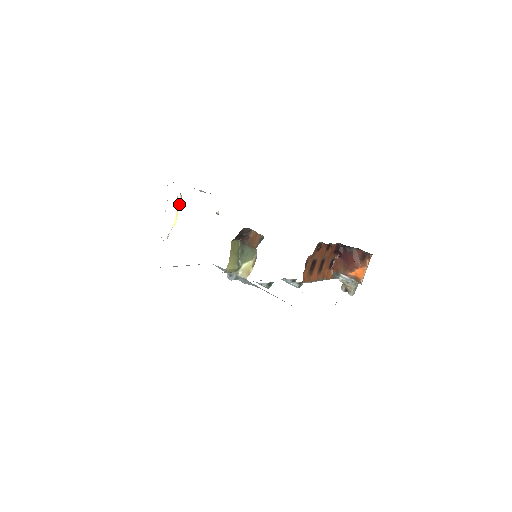
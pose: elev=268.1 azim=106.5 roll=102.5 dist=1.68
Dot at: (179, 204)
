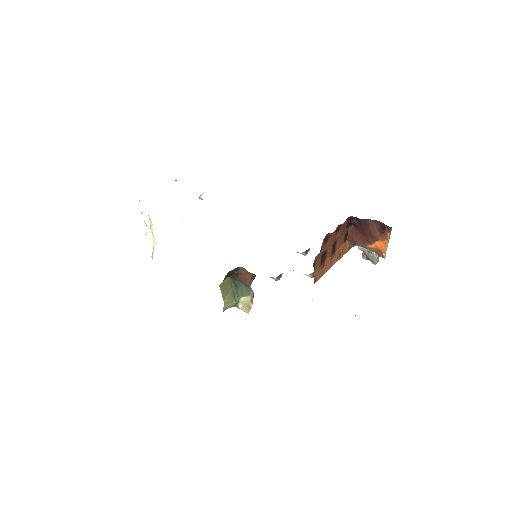
Dot at: (151, 225)
